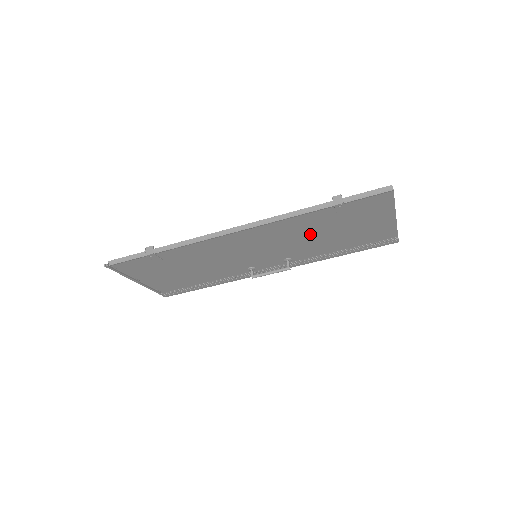
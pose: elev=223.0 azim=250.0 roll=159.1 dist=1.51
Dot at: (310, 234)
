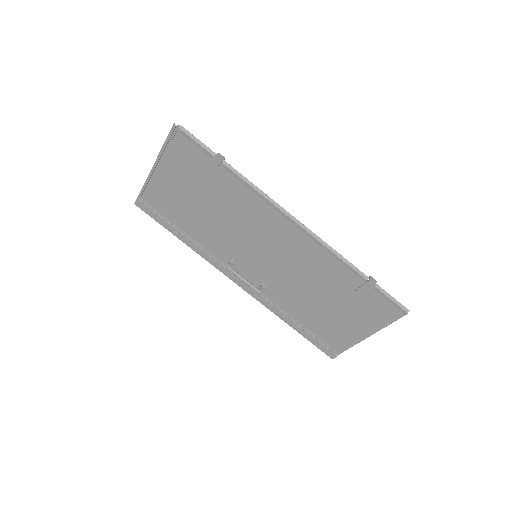
Dot at: (314, 284)
